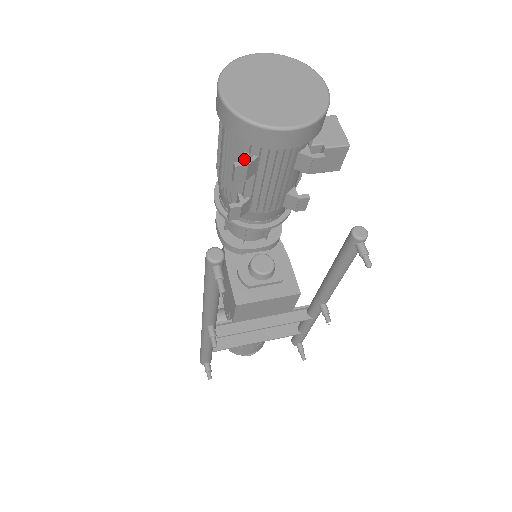
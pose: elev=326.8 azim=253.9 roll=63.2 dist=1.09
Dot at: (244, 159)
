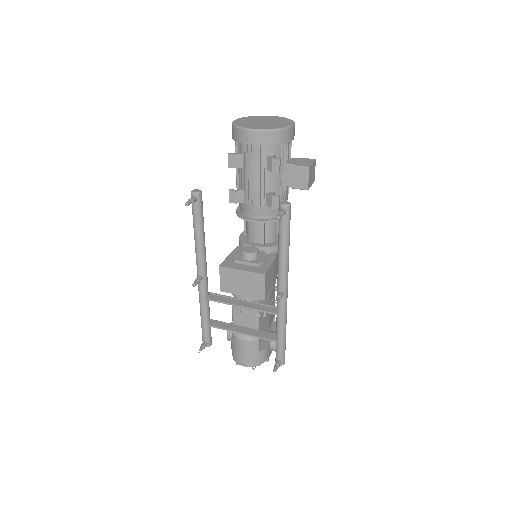
Dot at: (237, 155)
